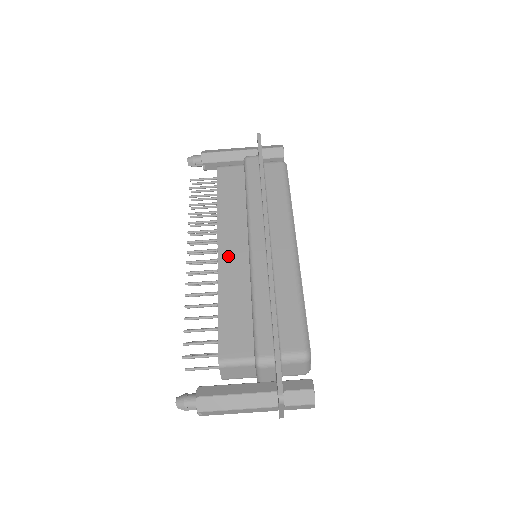
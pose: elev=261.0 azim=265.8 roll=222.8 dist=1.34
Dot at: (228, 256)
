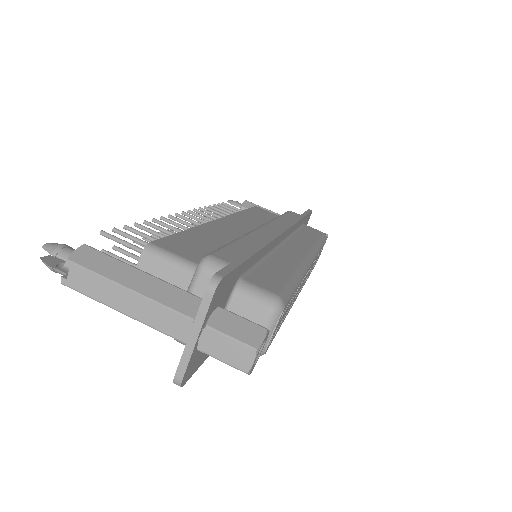
Dot at: (228, 224)
